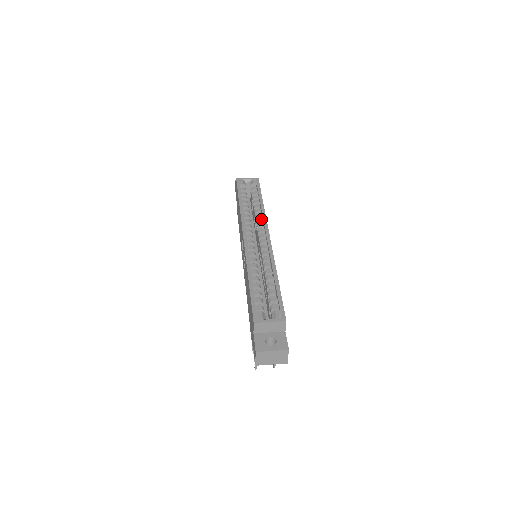
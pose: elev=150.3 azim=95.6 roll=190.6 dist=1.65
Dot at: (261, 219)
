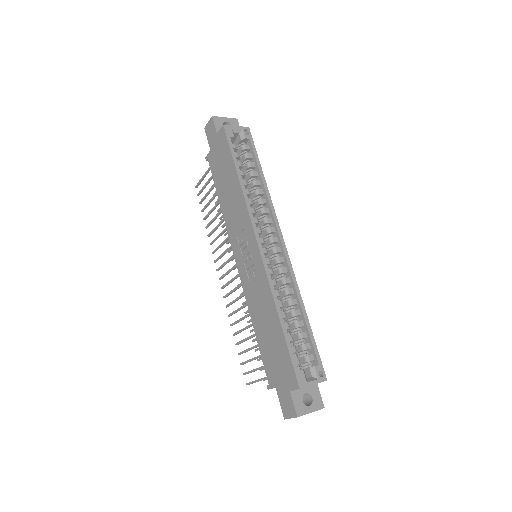
Dot at: (267, 209)
